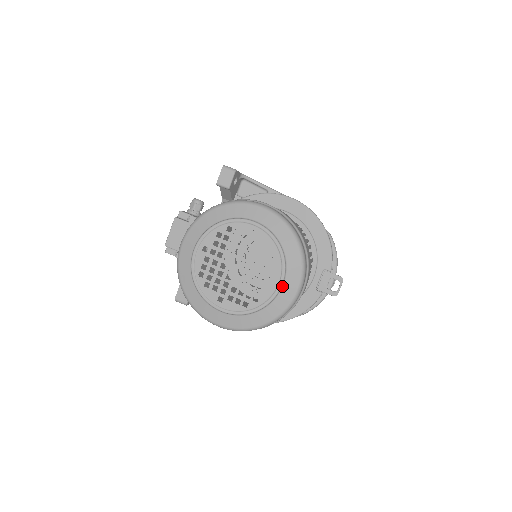
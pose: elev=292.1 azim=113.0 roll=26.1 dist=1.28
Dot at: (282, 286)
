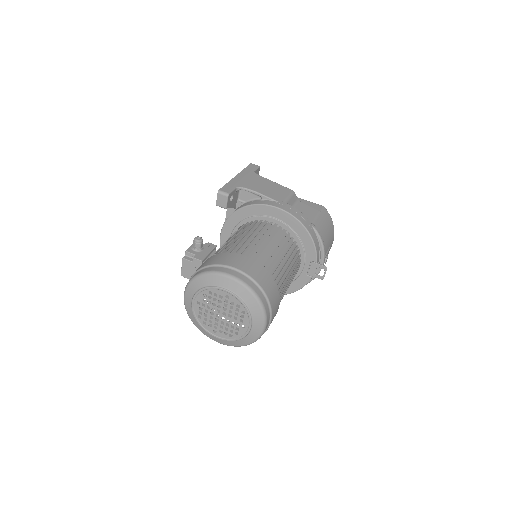
Dot at: (251, 327)
